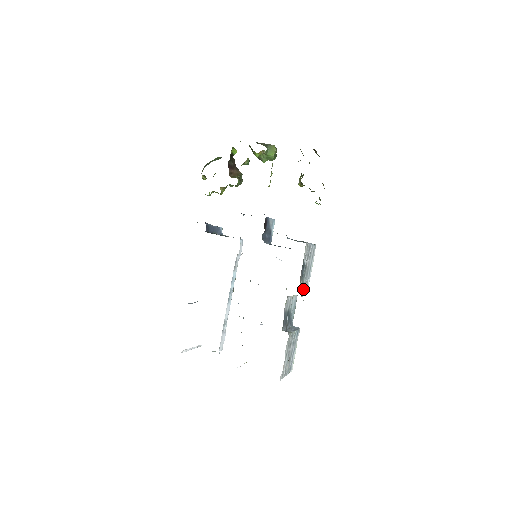
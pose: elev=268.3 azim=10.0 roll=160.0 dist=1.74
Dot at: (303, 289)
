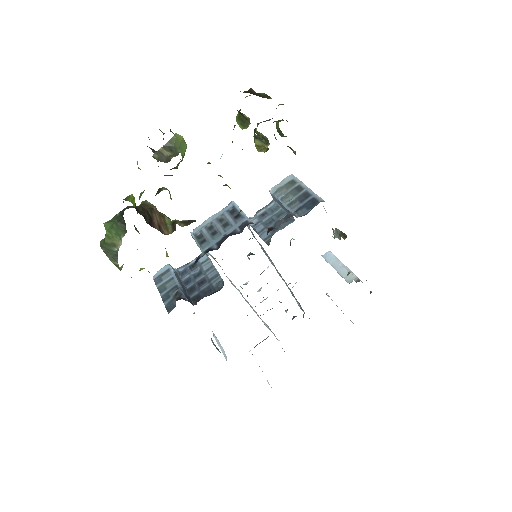
Dot at: occluded
